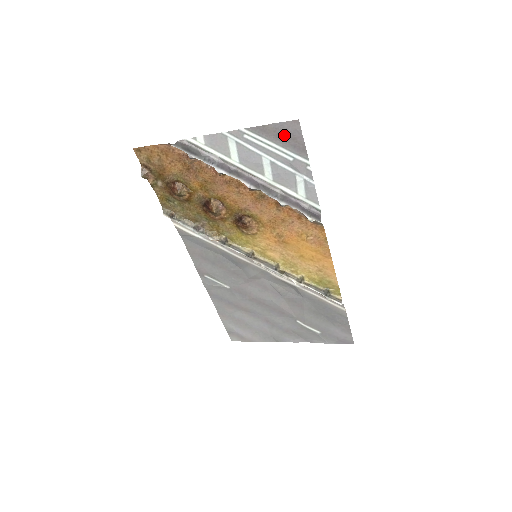
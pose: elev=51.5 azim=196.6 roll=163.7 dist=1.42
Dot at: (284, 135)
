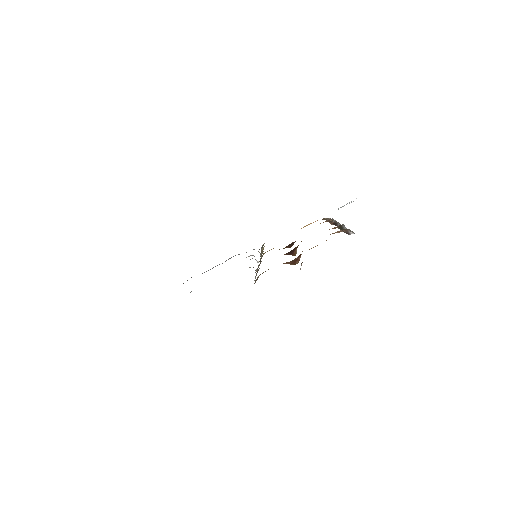
Dot at: occluded
